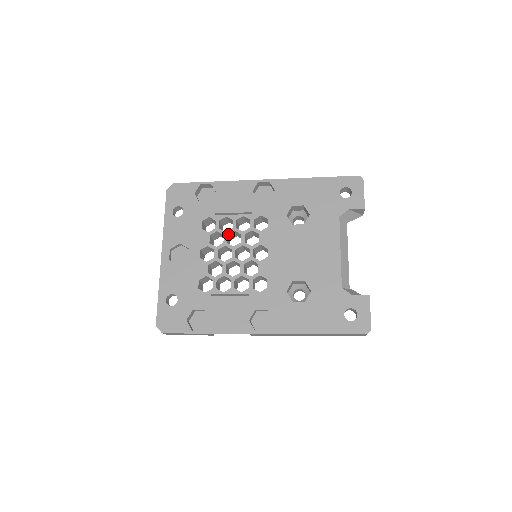
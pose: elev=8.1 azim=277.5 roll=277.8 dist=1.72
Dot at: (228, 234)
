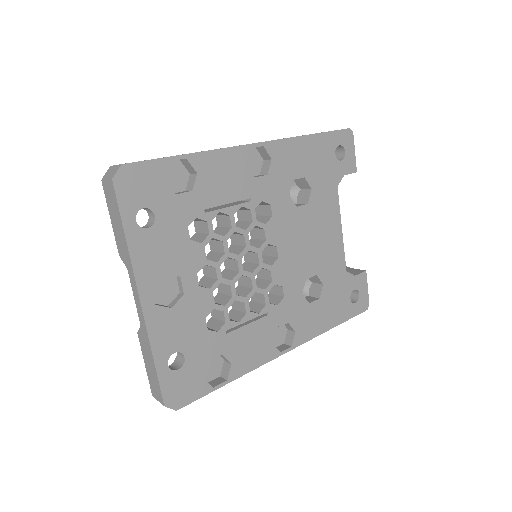
Dot at: (227, 238)
